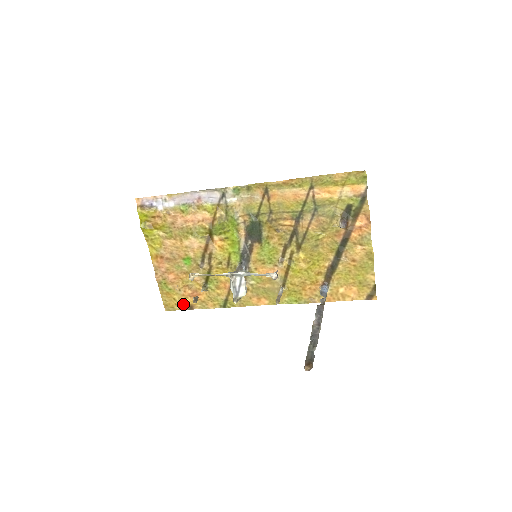
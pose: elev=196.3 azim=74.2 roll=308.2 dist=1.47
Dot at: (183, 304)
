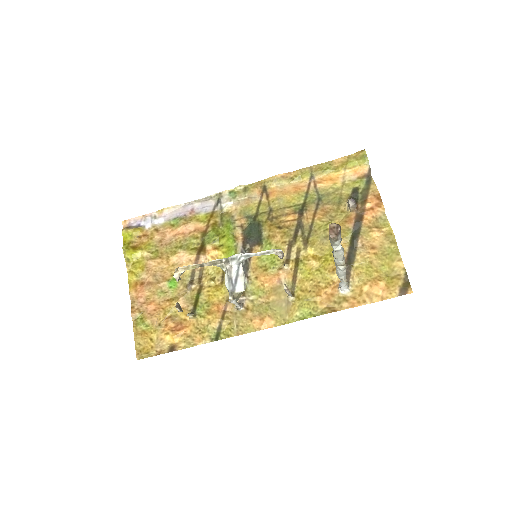
Dot at: (162, 345)
